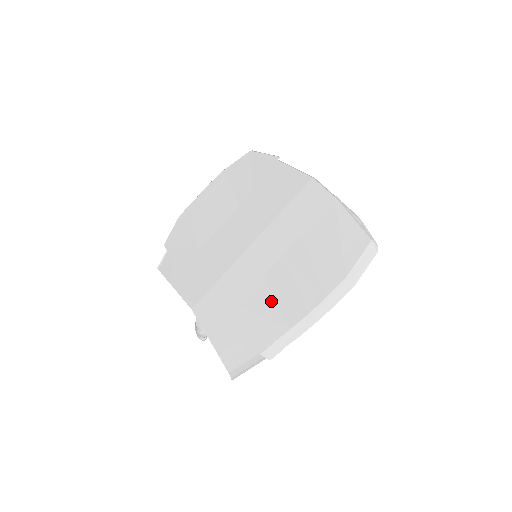
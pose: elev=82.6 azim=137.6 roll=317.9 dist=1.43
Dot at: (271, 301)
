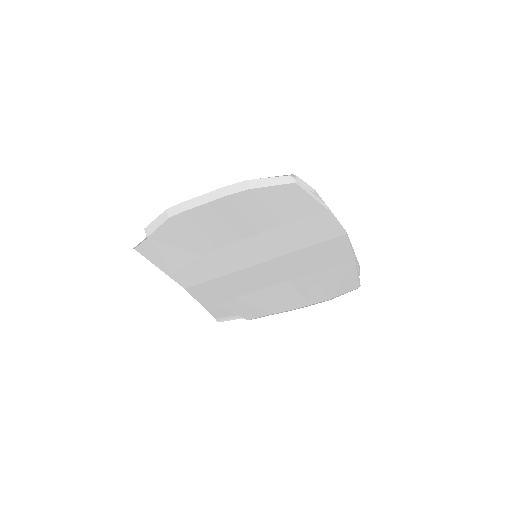
Dot at: (267, 301)
